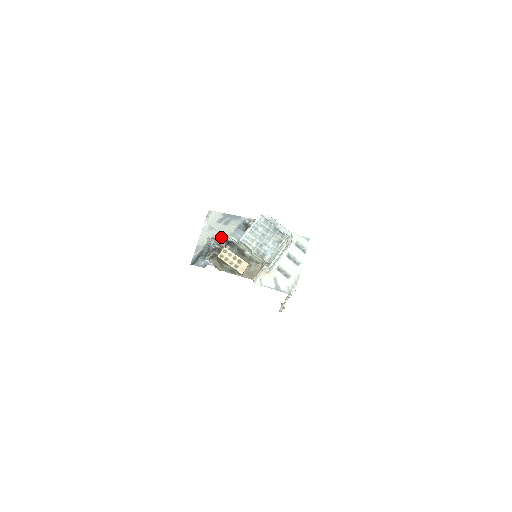
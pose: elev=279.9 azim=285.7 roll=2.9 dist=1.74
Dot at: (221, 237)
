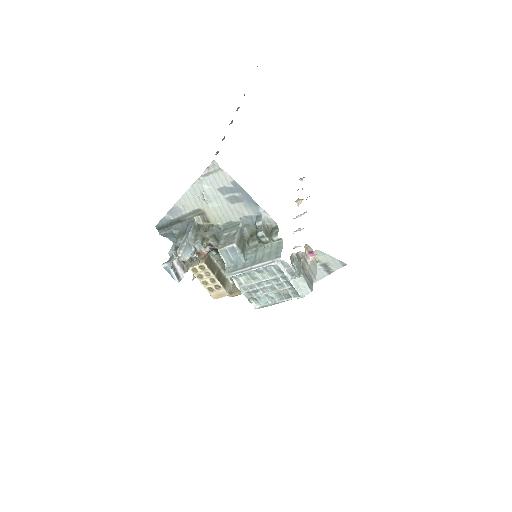
Dot at: (214, 217)
